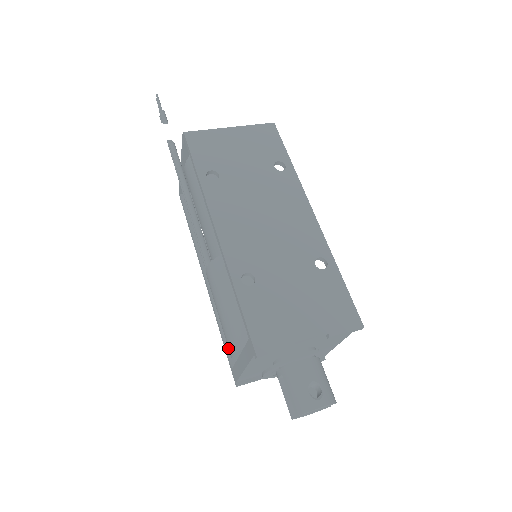
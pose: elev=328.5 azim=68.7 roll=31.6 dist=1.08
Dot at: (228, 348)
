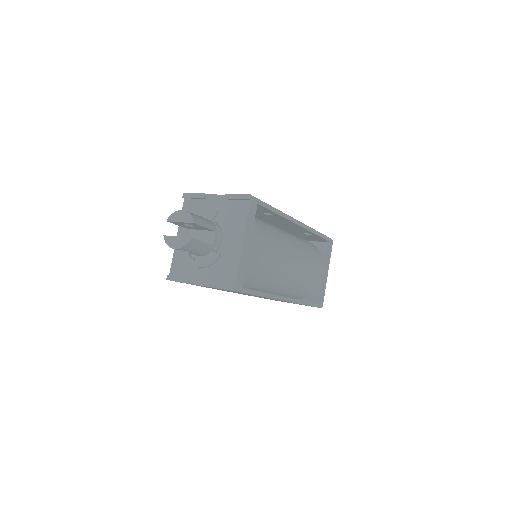
Dot at: occluded
